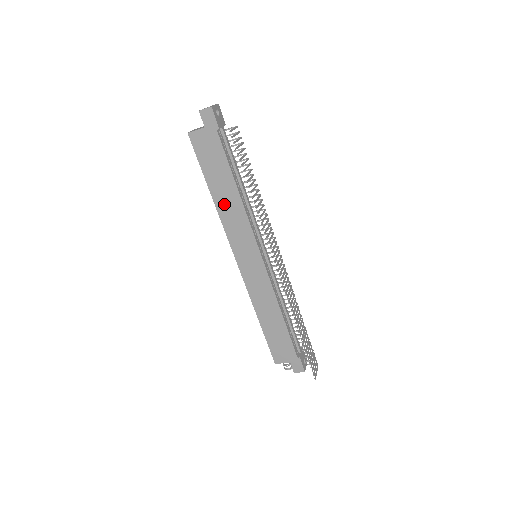
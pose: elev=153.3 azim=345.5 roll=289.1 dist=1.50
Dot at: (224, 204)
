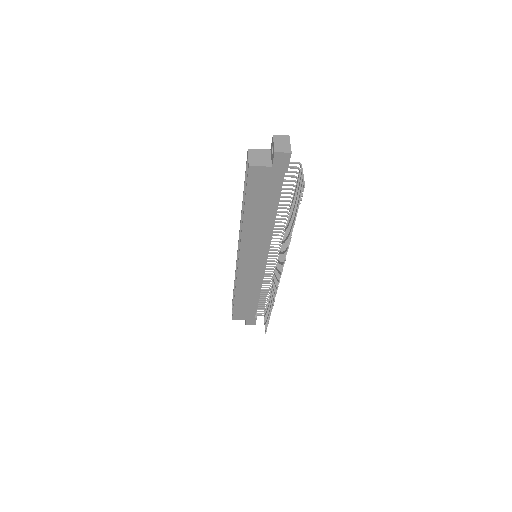
Dot at: (253, 225)
